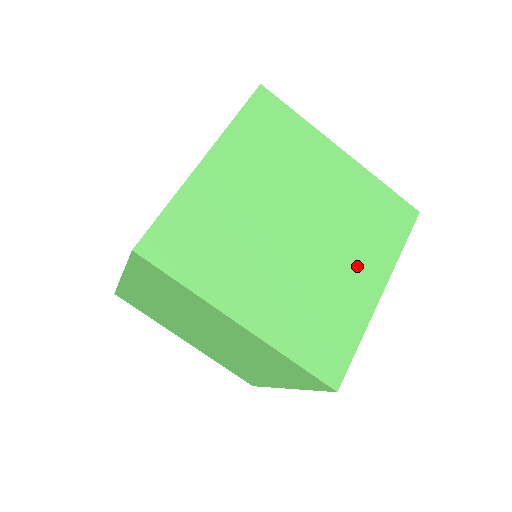
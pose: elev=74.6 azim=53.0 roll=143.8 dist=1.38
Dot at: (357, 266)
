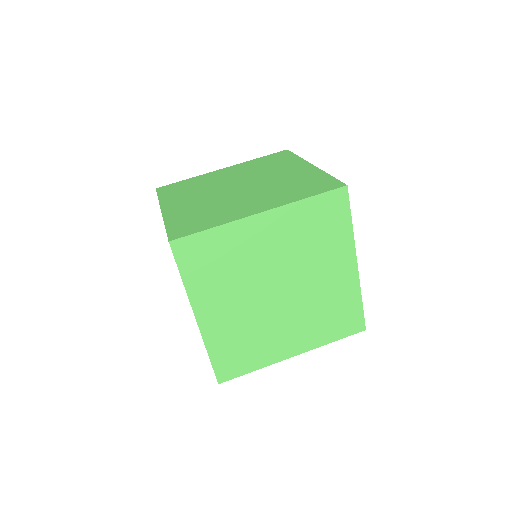
Dot at: (286, 171)
